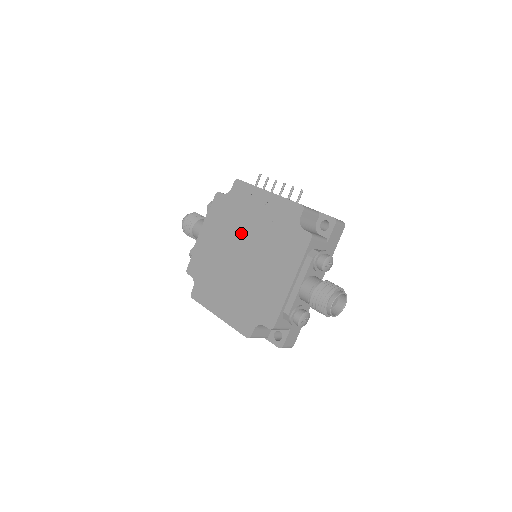
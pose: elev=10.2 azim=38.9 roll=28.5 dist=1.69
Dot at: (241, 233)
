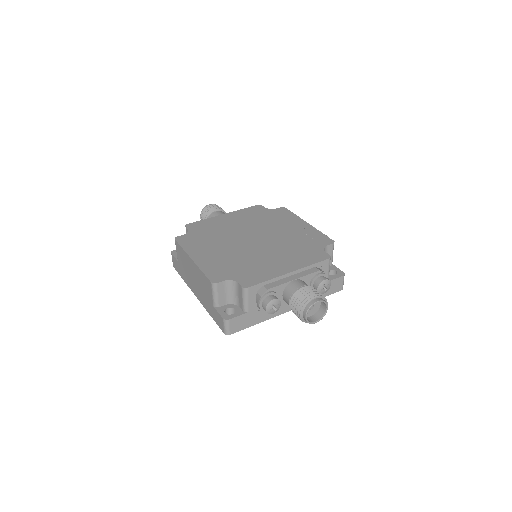
Dot at: (264, 230)
